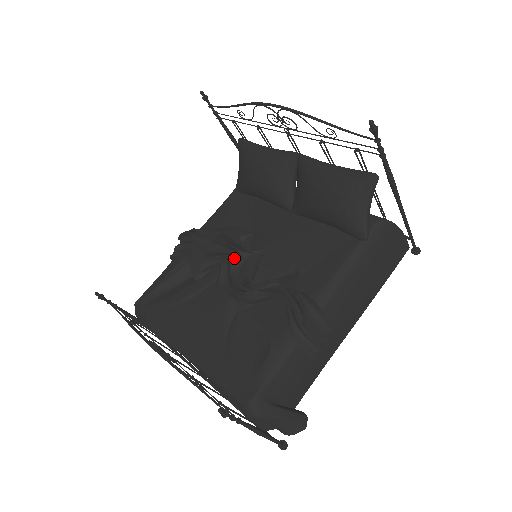
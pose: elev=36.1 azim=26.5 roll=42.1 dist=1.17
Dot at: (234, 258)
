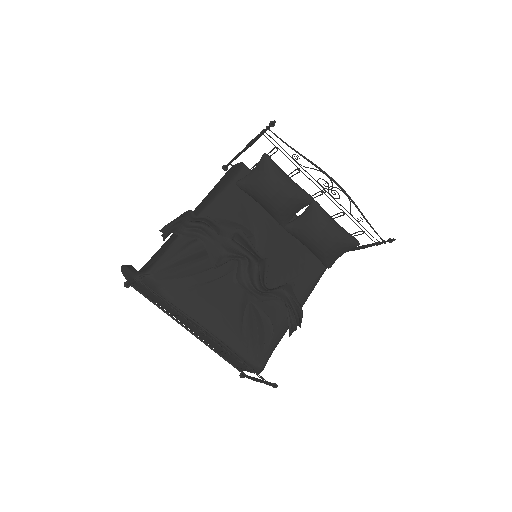
Dot at: (250, 260)
